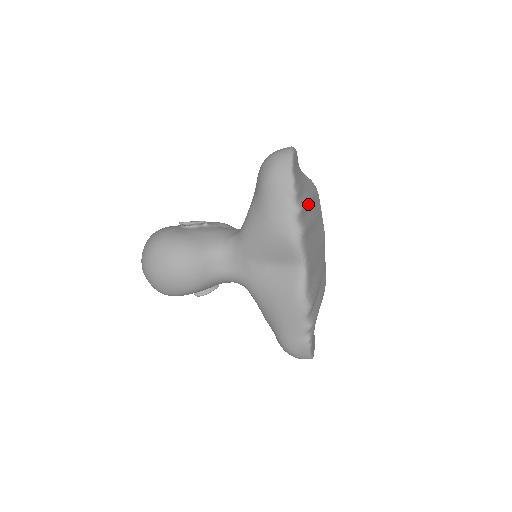
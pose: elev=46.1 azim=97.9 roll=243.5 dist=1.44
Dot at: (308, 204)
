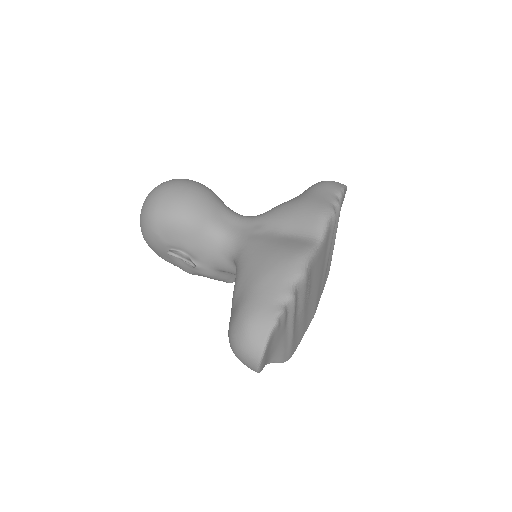
Dot at: (335, 233)
